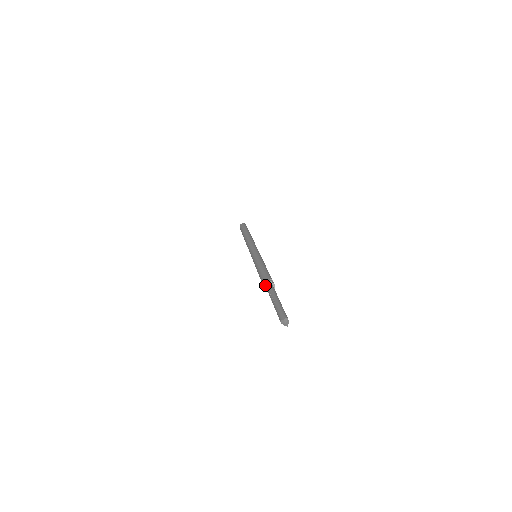
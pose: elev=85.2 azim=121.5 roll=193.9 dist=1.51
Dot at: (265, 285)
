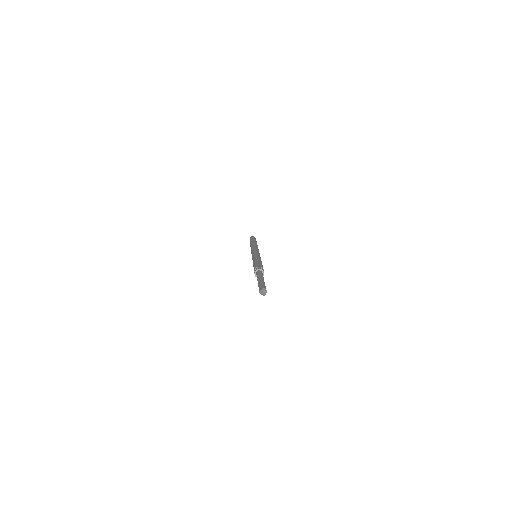
Dot at: (255, 271)
